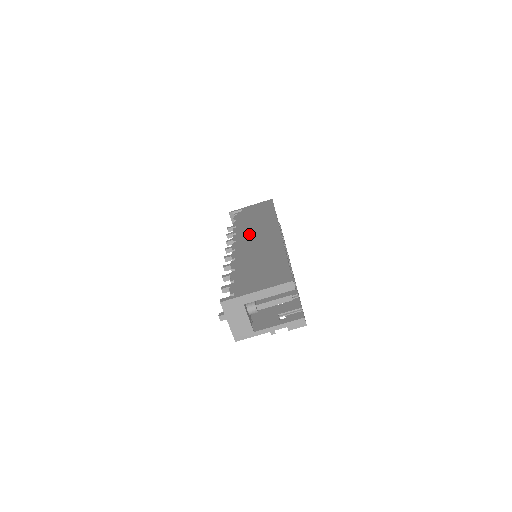
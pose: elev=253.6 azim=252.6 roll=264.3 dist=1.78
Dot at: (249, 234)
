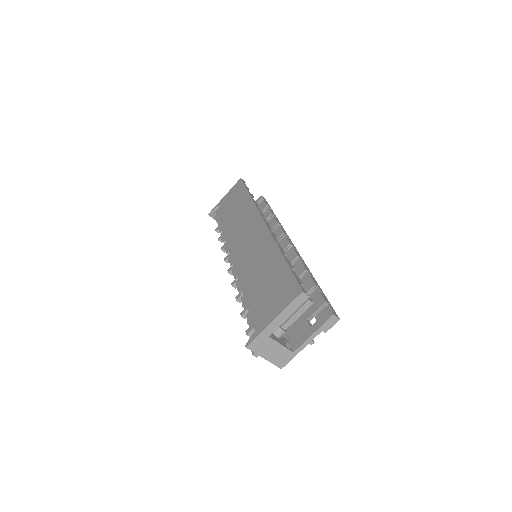
Dot at: (237, 239)
